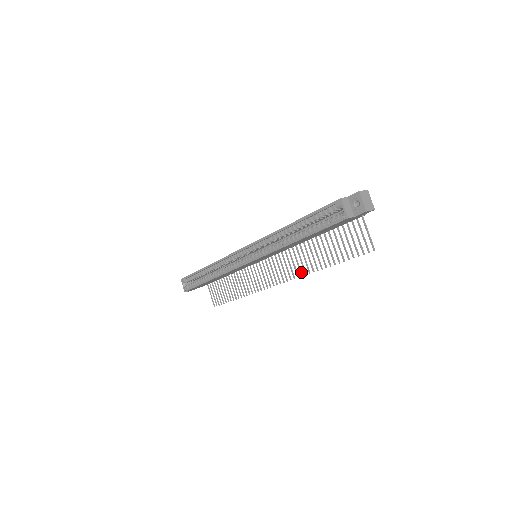
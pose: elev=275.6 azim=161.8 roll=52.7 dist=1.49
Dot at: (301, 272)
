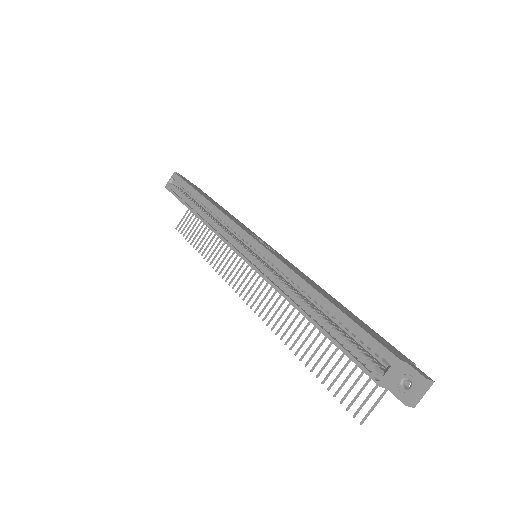
Dot at: occluded
